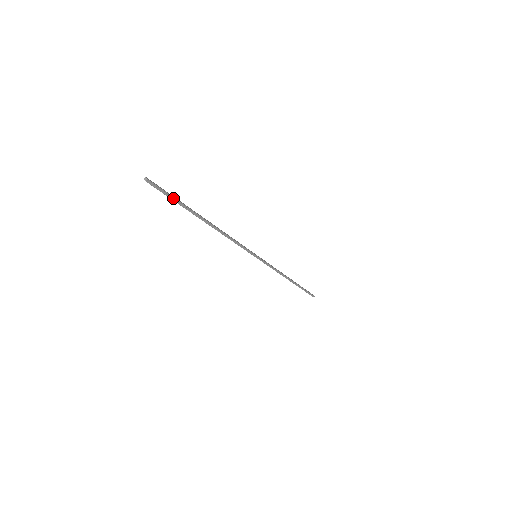
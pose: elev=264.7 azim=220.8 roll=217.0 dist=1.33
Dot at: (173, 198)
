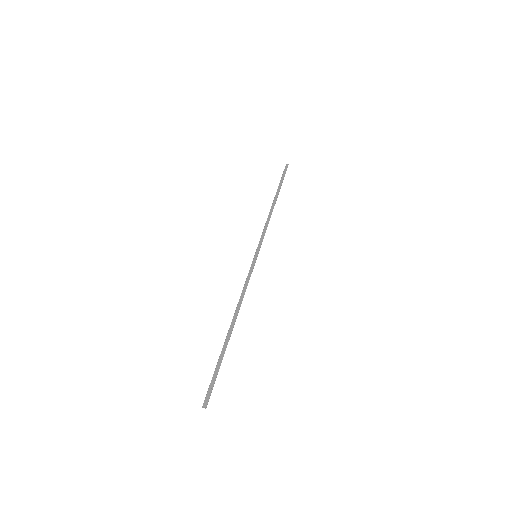
Dot at: (217, 374)
